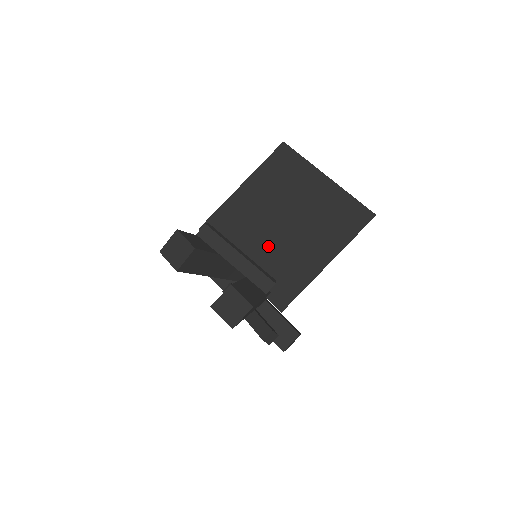
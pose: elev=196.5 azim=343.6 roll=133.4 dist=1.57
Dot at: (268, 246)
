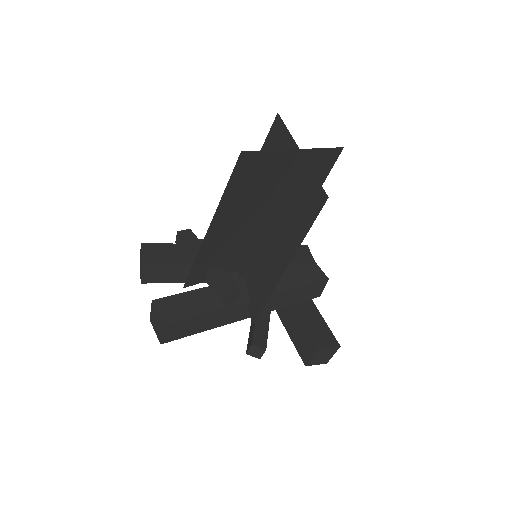
Dot at: (255, 246)
